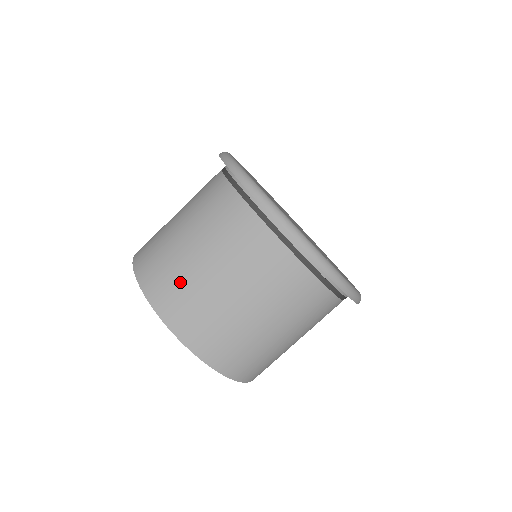
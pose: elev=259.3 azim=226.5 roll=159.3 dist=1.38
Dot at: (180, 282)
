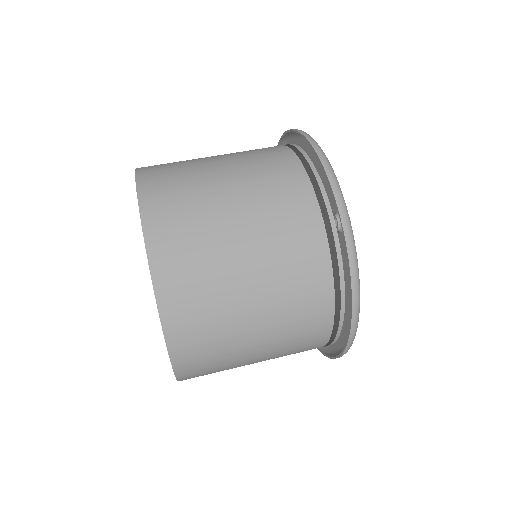
Dot at: (181, 168)
